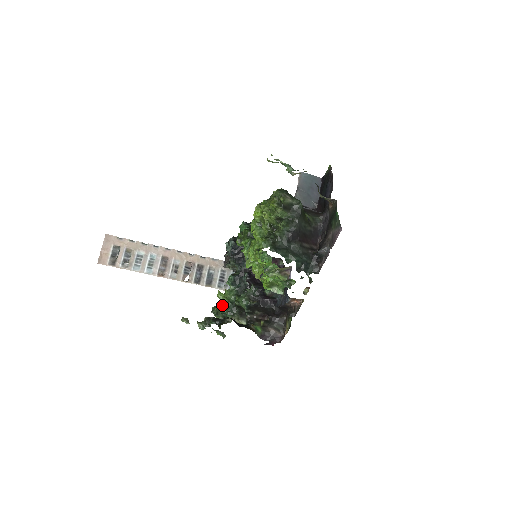
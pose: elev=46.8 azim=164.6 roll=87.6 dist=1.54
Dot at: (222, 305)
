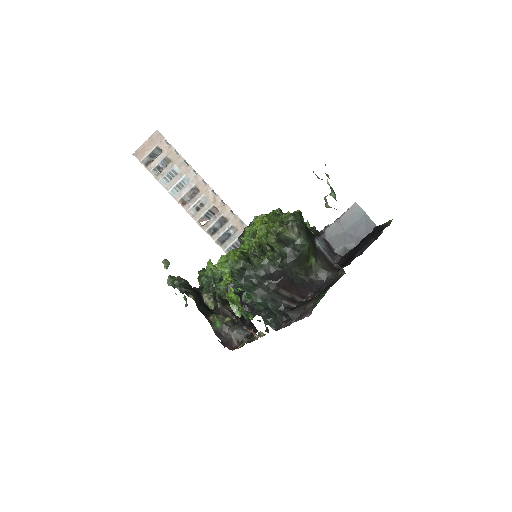
Dot at: (204, 275)
